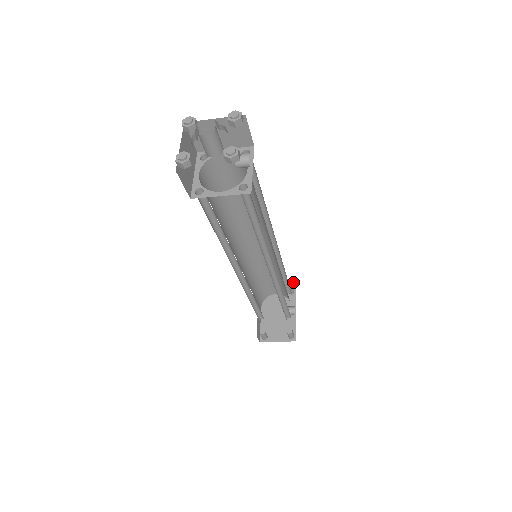
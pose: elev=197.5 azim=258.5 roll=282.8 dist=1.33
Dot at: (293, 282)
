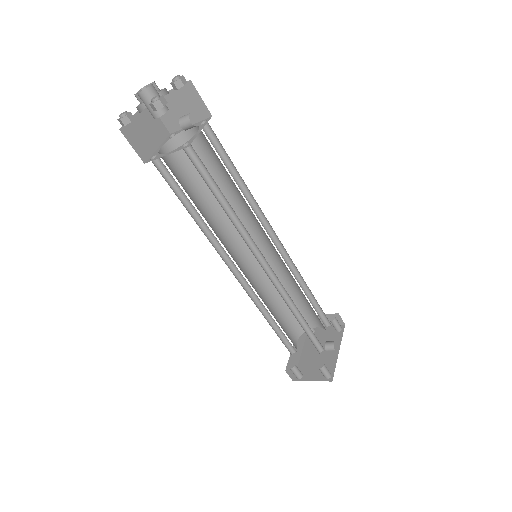
Dot at: (338, 316)
